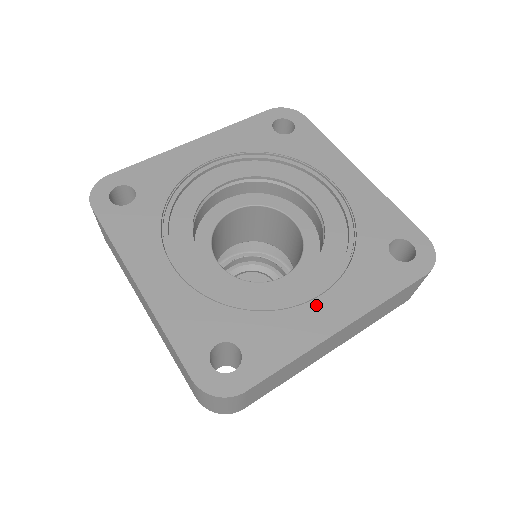
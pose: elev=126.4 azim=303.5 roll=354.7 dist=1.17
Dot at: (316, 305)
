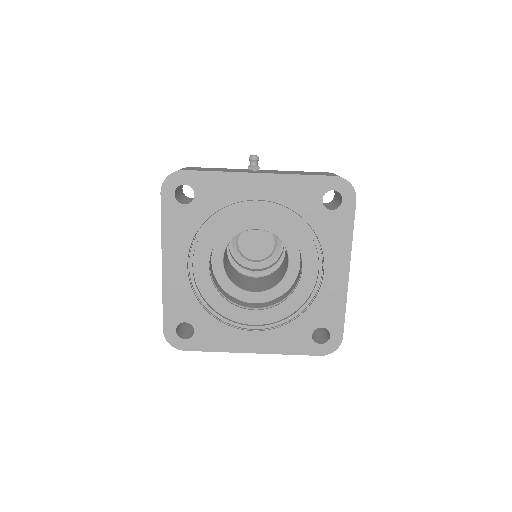
Dot at: (248, 334)
